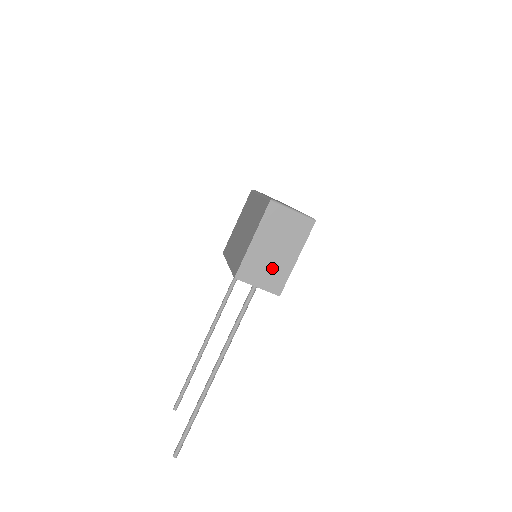
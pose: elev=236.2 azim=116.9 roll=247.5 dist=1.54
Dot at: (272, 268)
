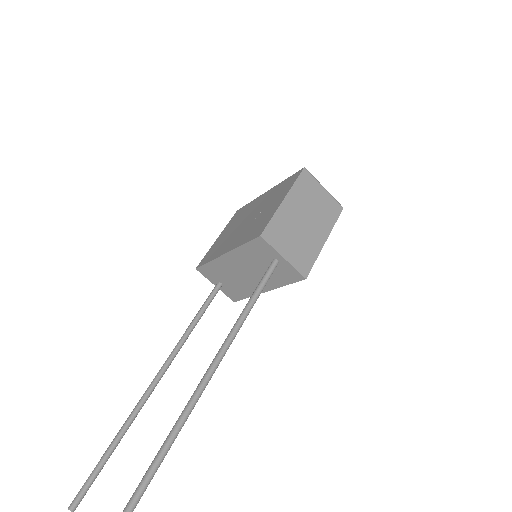
Dot at: (301, 241)
